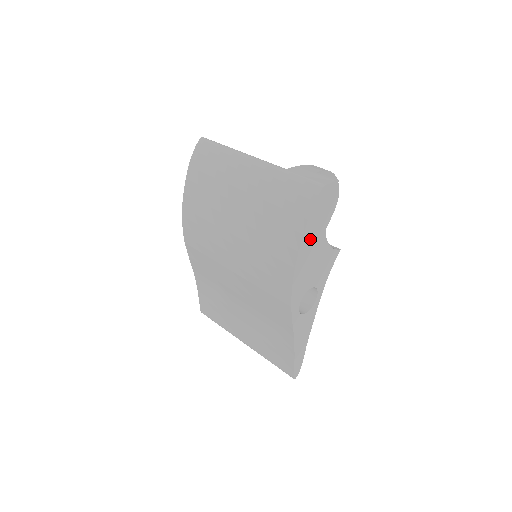
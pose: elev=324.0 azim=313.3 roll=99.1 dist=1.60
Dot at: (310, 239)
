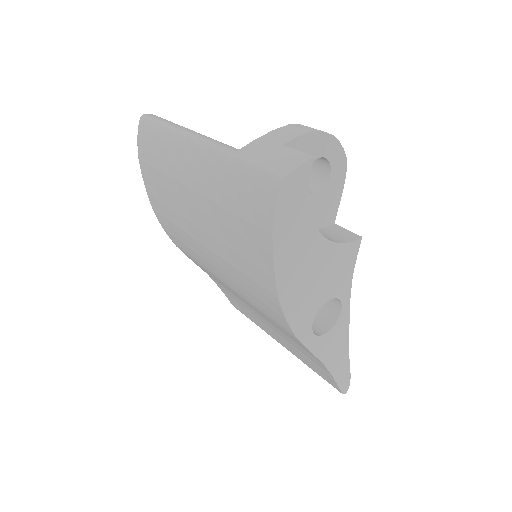
Dot at: (291, 254)
